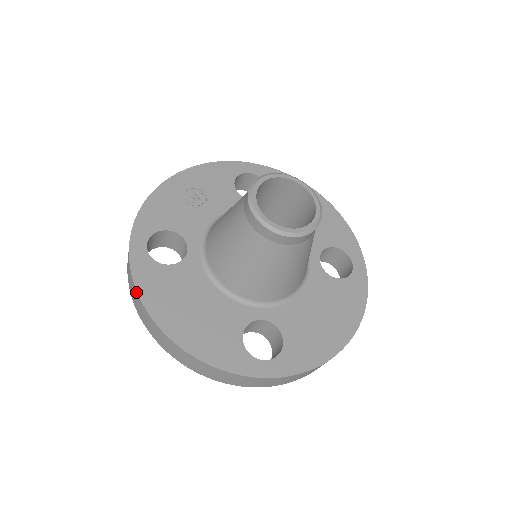
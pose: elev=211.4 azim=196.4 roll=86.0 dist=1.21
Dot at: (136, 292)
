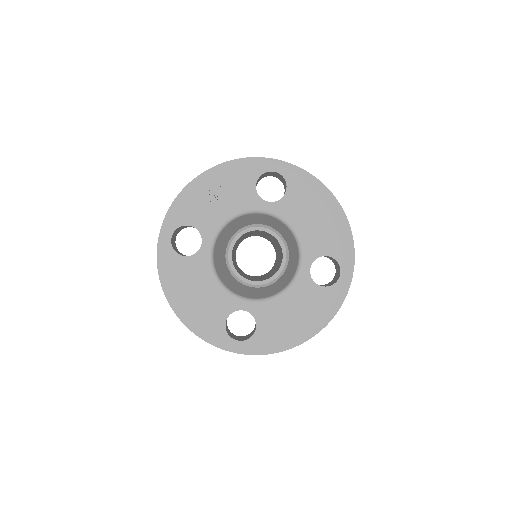
Dot at: (158, 274)
